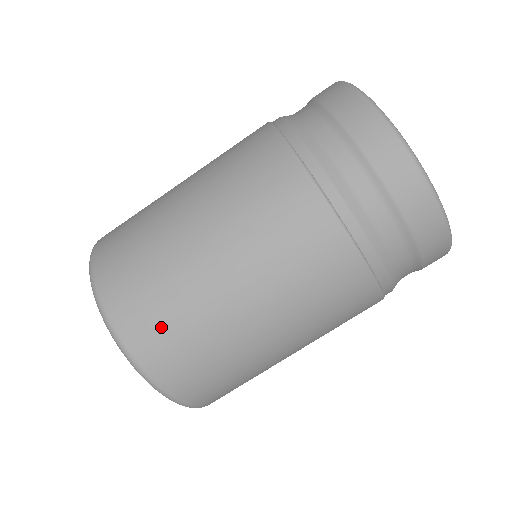
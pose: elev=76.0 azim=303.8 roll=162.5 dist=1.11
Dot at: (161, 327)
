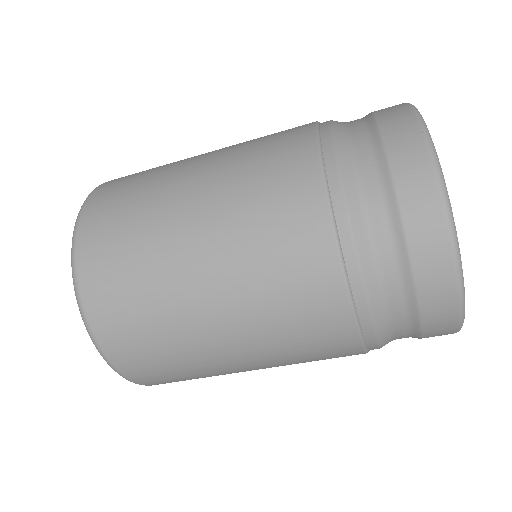
Dot at: (115, 261)
